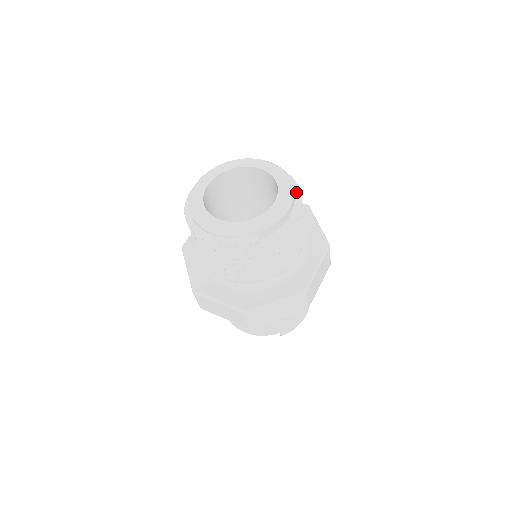
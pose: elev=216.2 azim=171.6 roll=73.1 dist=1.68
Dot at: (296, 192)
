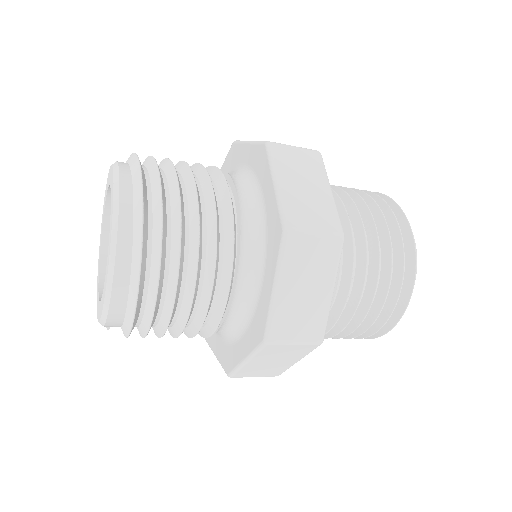
Dot at: (132, 284)
